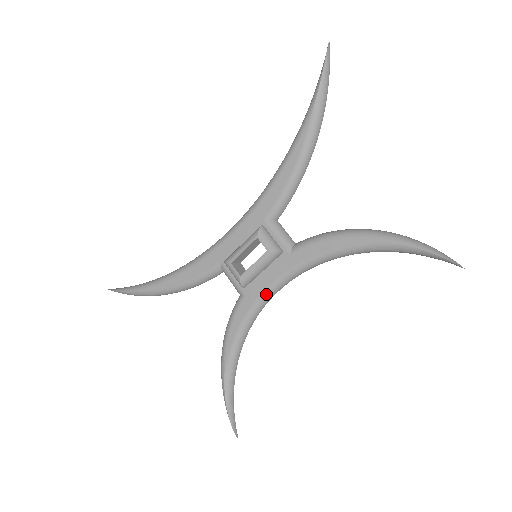
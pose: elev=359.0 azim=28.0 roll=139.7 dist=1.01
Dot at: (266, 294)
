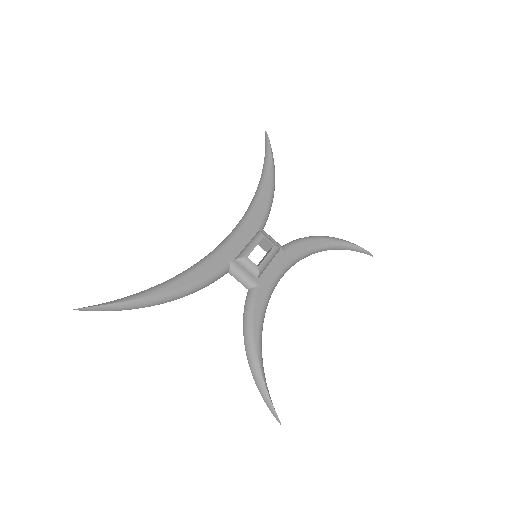
Dot at: (275, 283)
